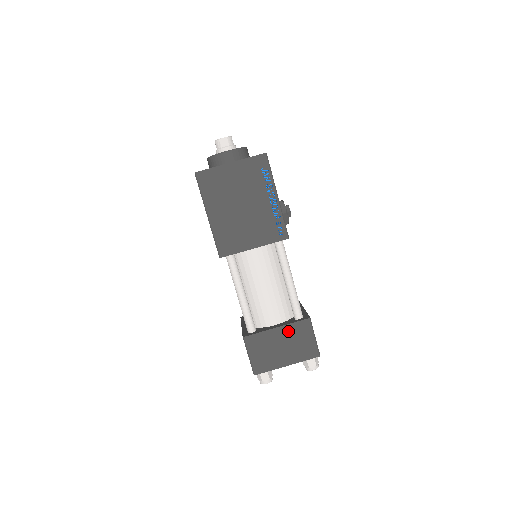
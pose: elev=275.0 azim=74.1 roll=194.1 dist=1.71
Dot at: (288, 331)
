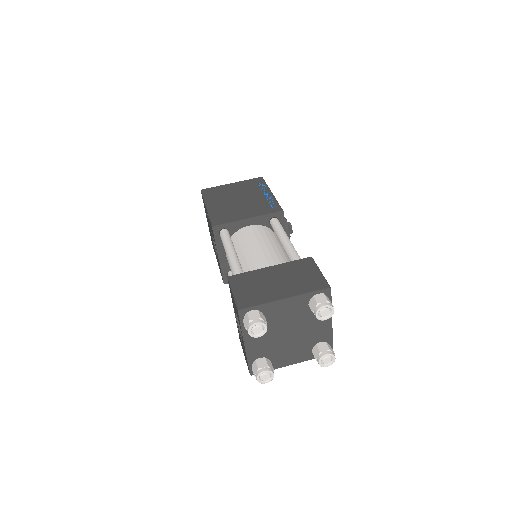
Dot at: (285, 268)
